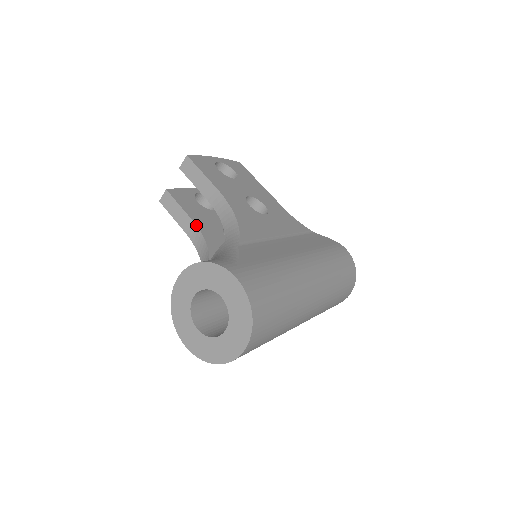
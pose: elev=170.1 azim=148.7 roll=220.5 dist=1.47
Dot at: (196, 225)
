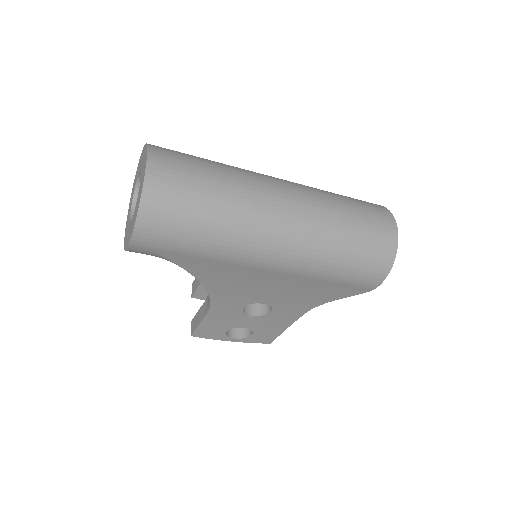
Dot at: occluded
